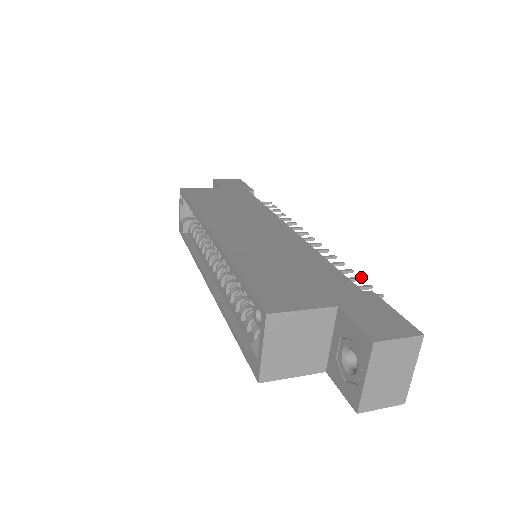
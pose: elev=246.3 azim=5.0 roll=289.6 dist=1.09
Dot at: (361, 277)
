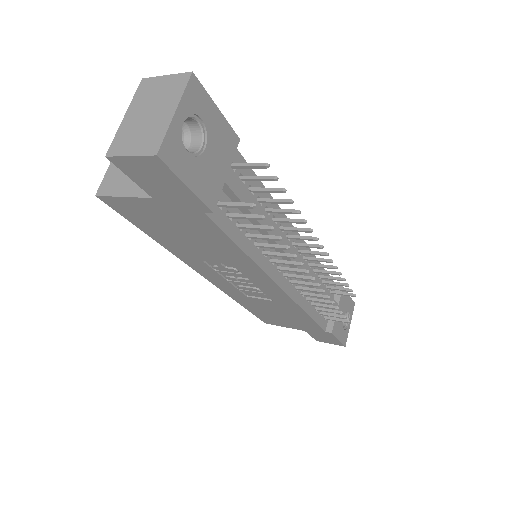
Dot at: (285, 189)
